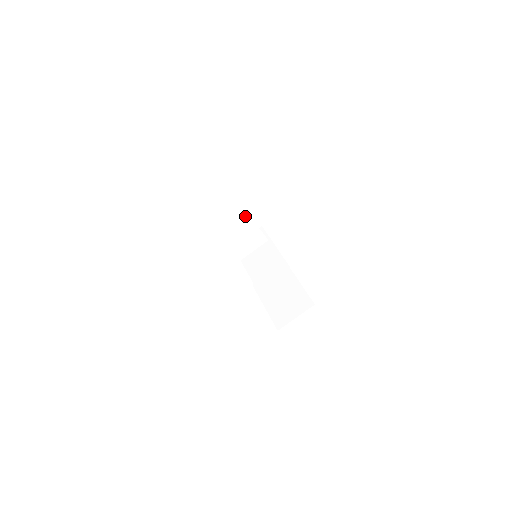
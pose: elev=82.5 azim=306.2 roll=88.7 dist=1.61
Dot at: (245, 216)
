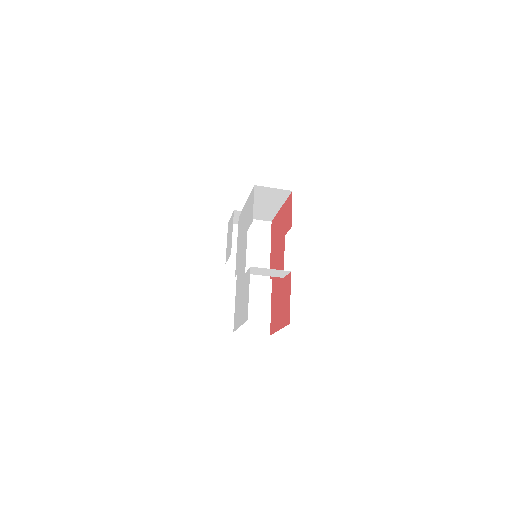
Dot at: (271, 212)
